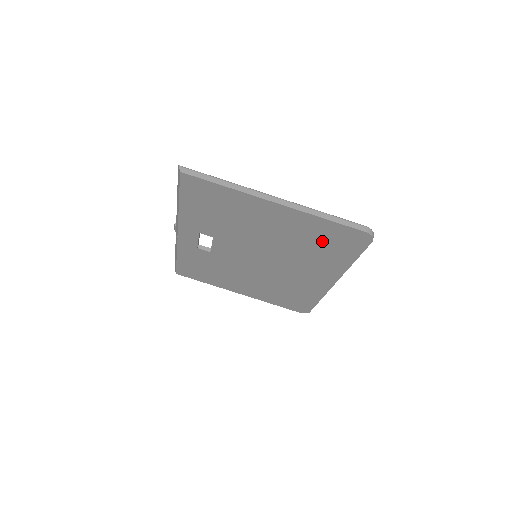
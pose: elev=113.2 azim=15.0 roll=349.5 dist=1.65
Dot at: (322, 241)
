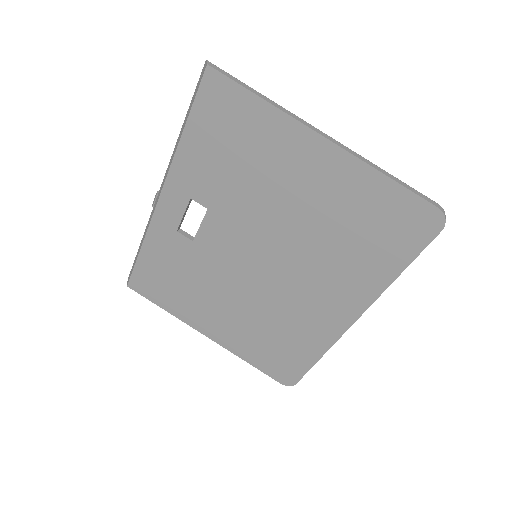
Dot at: (366, 225)
